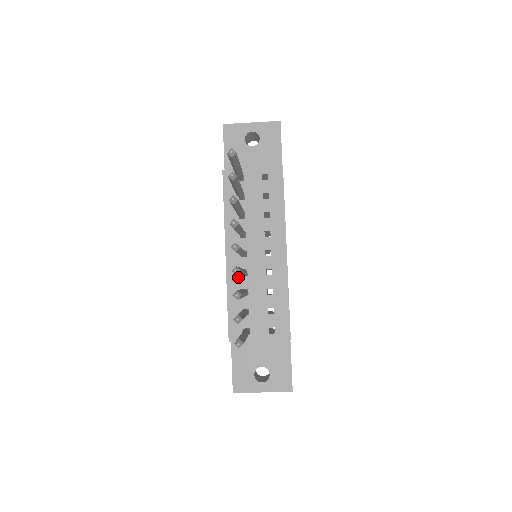
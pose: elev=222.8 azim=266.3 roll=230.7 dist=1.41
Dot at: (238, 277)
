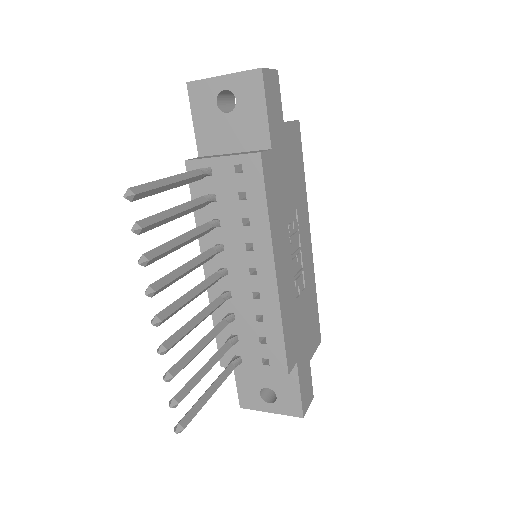
Dot at: occluded
